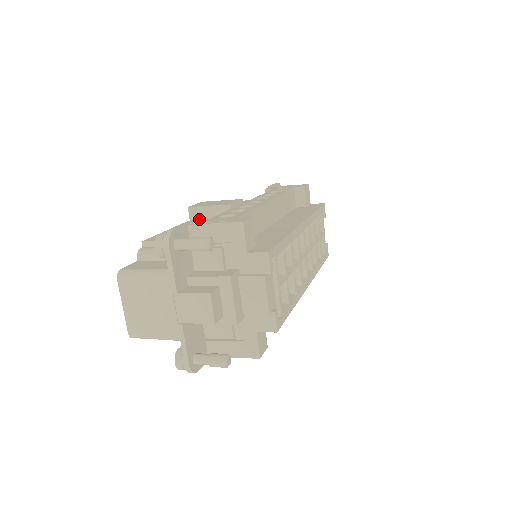
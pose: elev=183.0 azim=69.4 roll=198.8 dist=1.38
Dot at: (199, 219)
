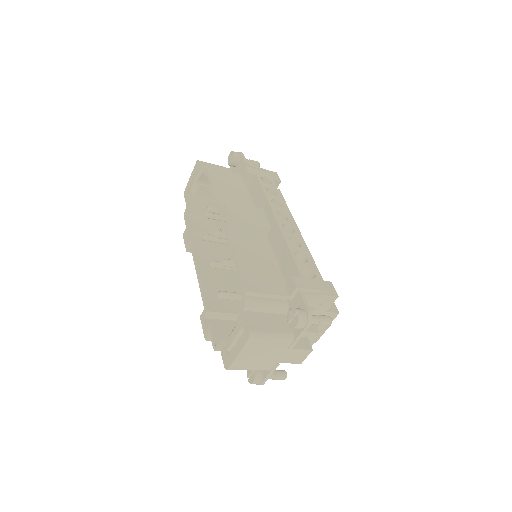
Dot at: (295, 277)
